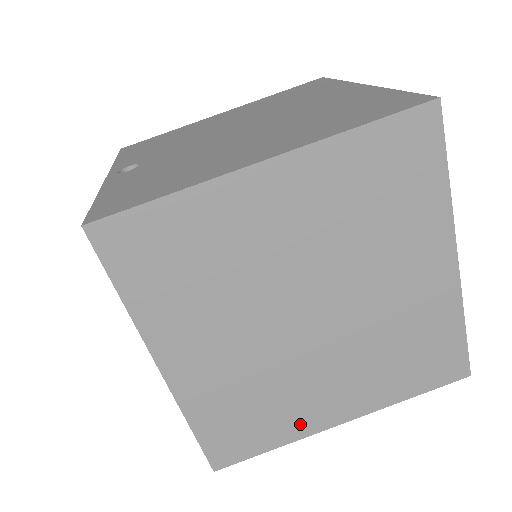
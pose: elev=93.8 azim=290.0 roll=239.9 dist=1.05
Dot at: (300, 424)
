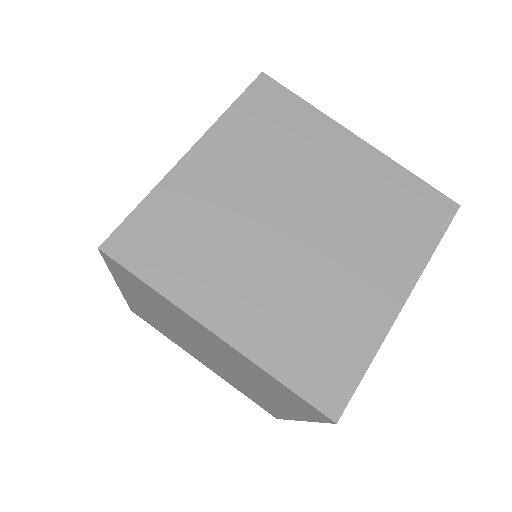
Dot at: (192, 291)
